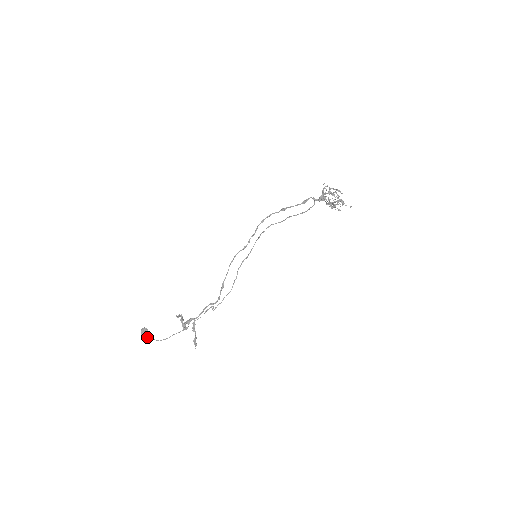
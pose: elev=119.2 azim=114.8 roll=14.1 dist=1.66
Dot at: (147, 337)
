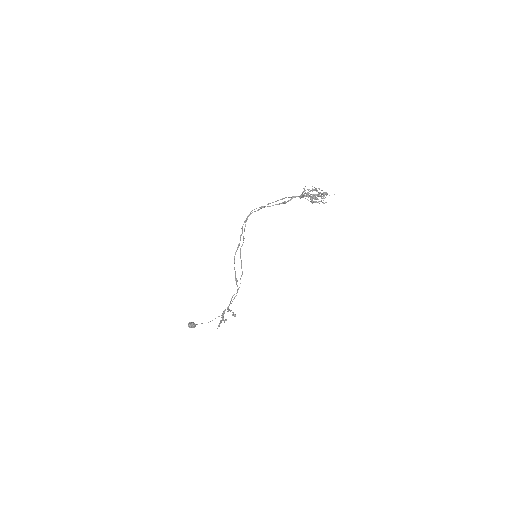
Dot at: (195, 326)
